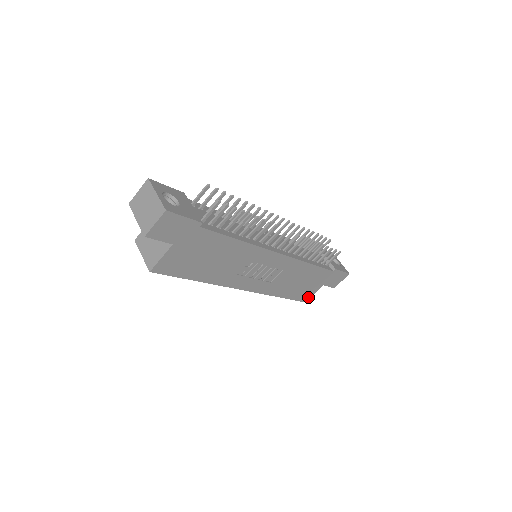
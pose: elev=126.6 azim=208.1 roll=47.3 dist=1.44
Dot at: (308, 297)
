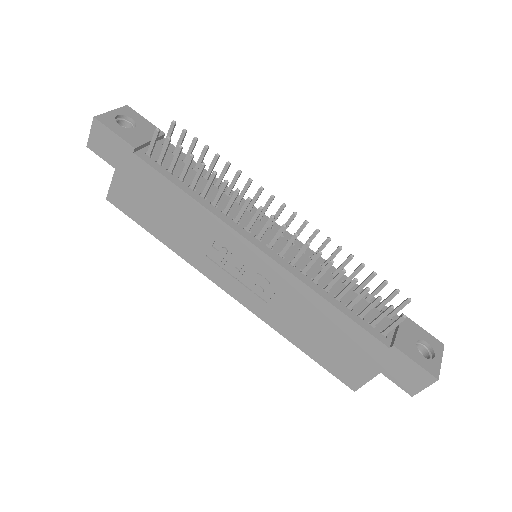
Dot at: (356, 382)
